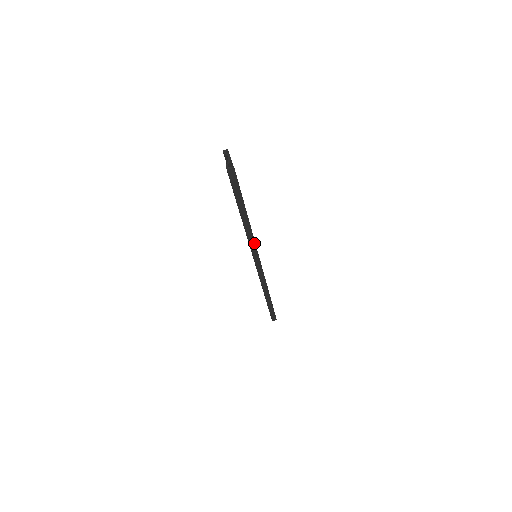
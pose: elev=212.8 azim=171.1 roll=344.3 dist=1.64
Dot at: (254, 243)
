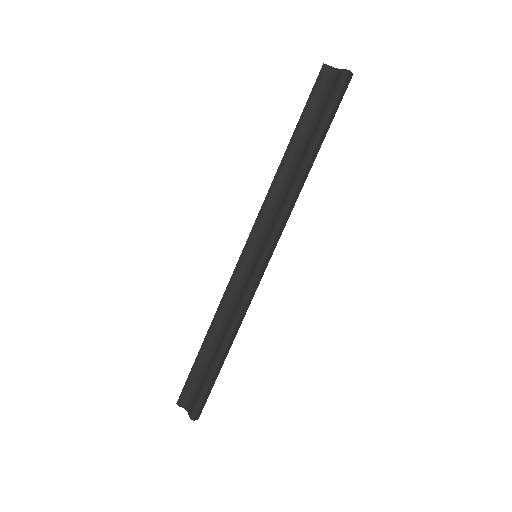
Dot at: (289, 215)
